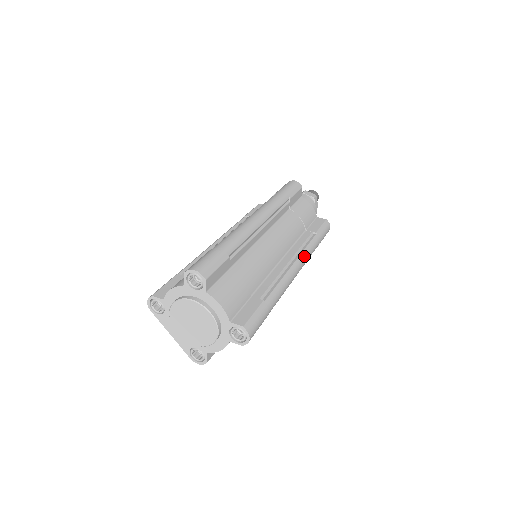
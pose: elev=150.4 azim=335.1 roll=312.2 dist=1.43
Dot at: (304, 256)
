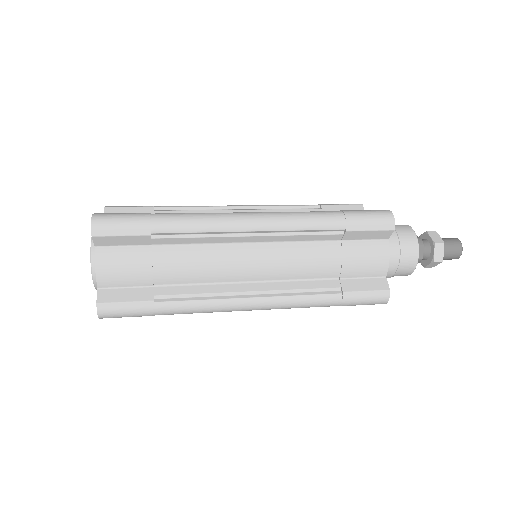
Dot at: (281, 213)
